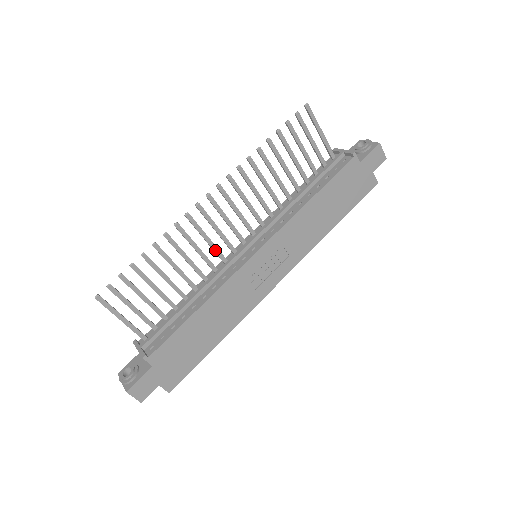
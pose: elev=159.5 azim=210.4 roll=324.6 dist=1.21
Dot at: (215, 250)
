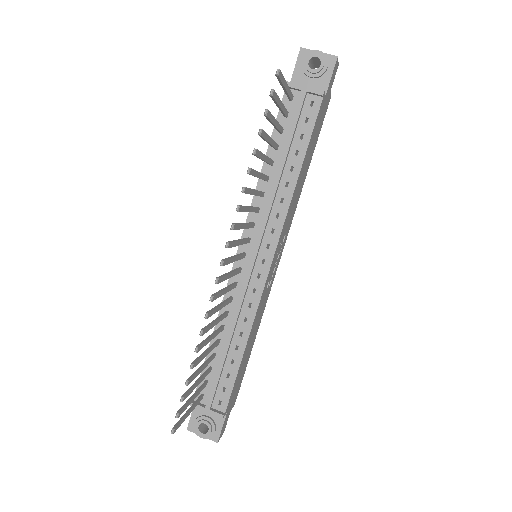
Dot at: (230, 289)
